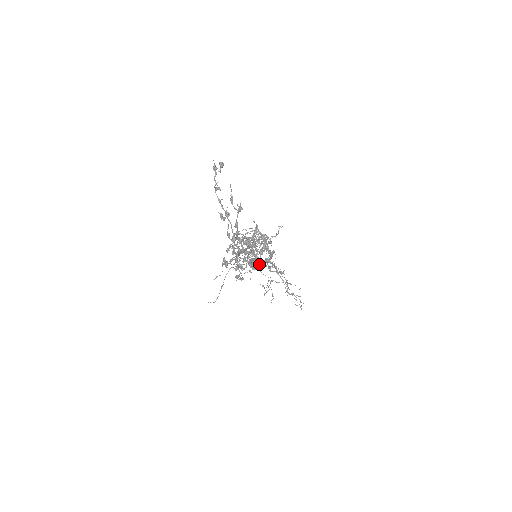
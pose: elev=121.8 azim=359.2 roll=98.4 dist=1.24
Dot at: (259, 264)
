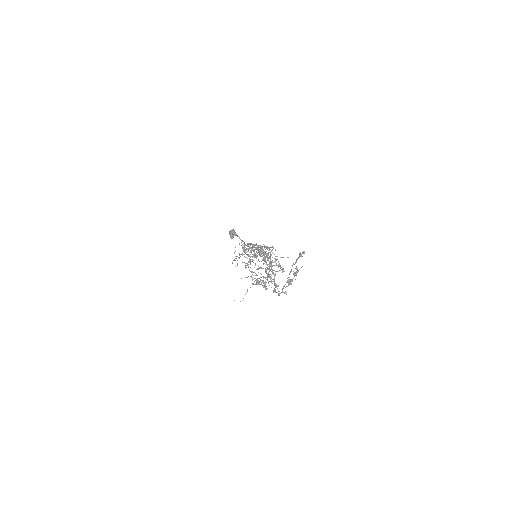
Dot at: (246, 249)
